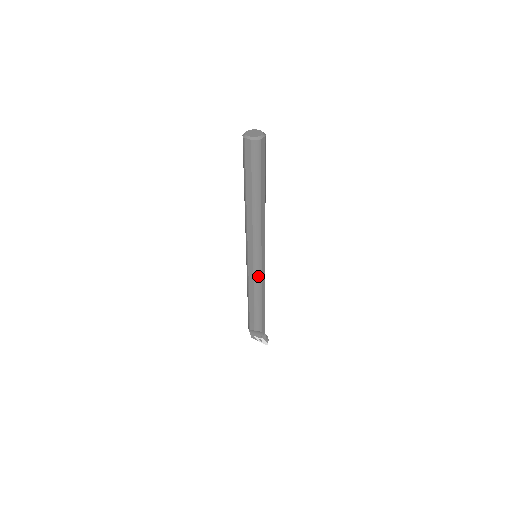
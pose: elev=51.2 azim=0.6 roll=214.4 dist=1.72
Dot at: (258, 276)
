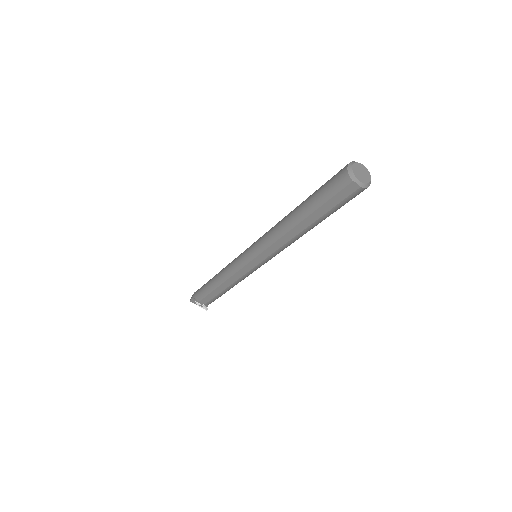
Dot at: (249, 274)
